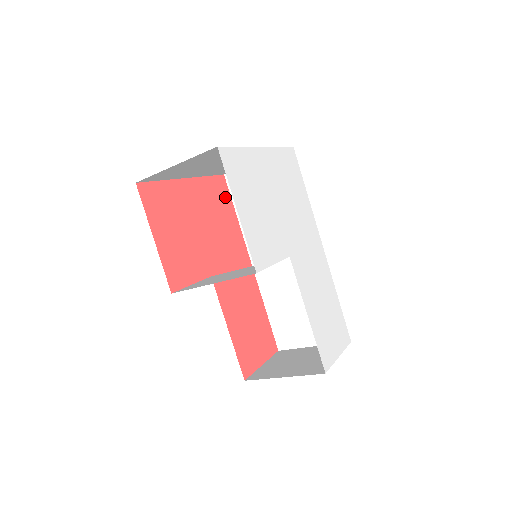
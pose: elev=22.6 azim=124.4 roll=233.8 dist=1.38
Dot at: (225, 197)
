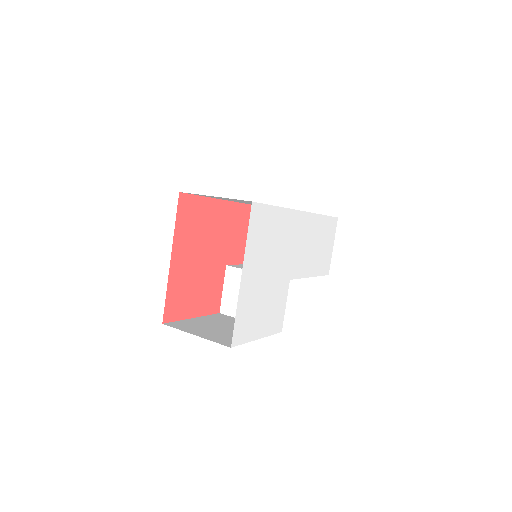
Dot at: (194, 205)
